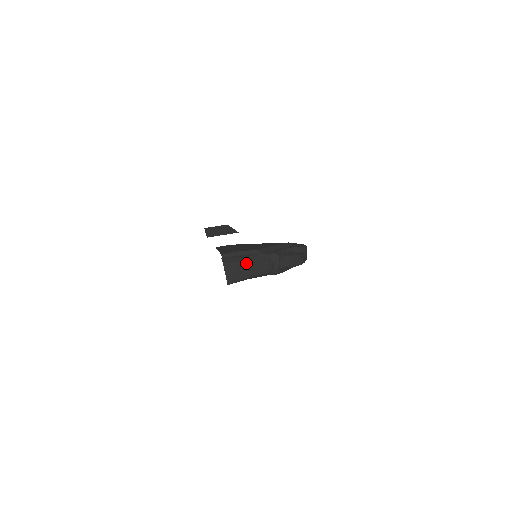
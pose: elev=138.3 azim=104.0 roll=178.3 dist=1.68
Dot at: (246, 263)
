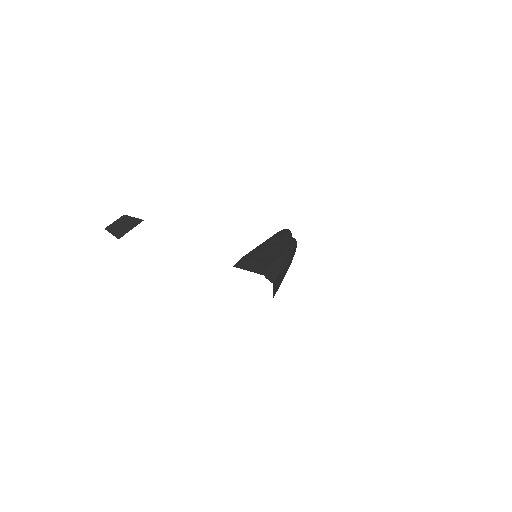
Dot at: (282, 273)
